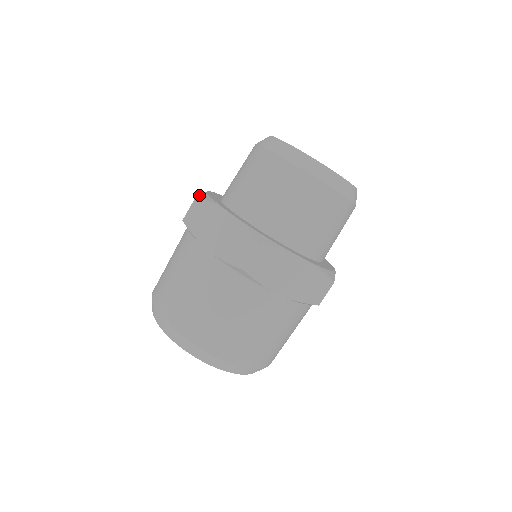
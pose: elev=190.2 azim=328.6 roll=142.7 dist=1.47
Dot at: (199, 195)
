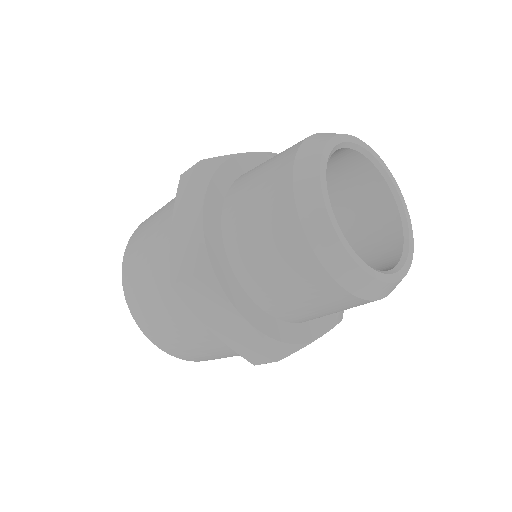
Dot at: (196, 266)
